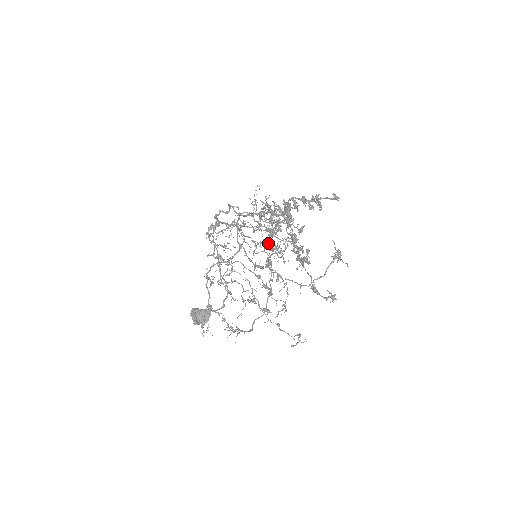
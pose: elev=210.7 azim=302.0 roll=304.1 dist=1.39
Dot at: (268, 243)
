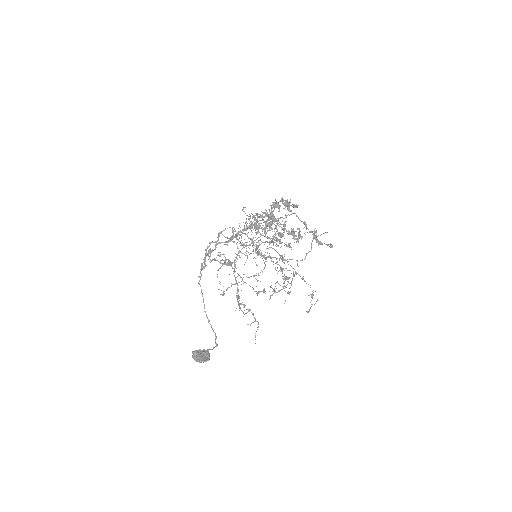
Dot at: (257, 252)
